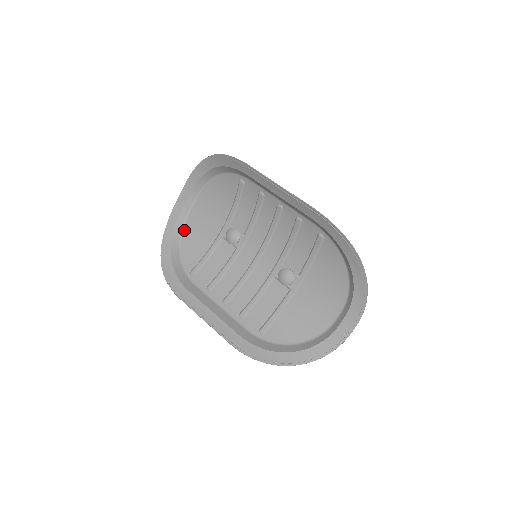
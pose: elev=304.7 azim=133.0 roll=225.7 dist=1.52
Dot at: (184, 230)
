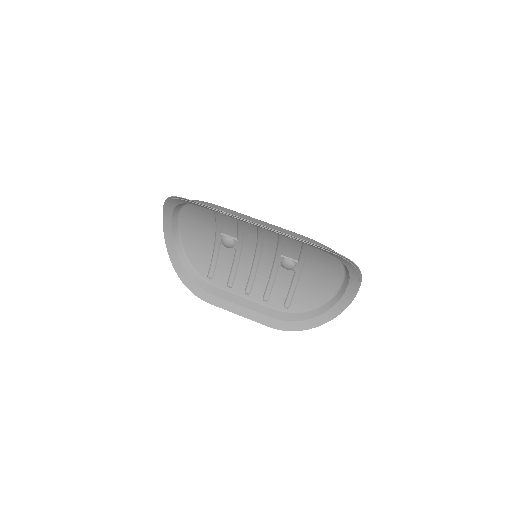
Dot at: (183, 244)
